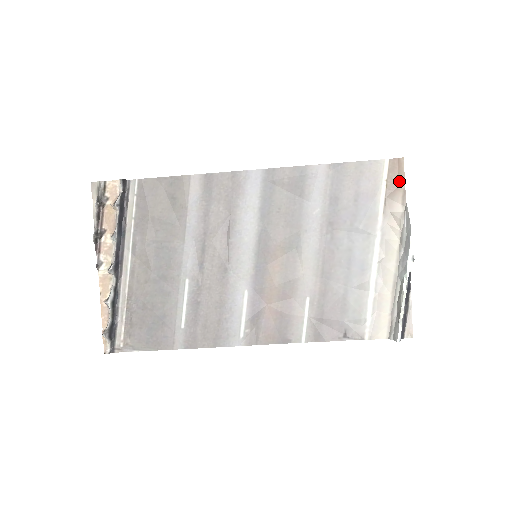
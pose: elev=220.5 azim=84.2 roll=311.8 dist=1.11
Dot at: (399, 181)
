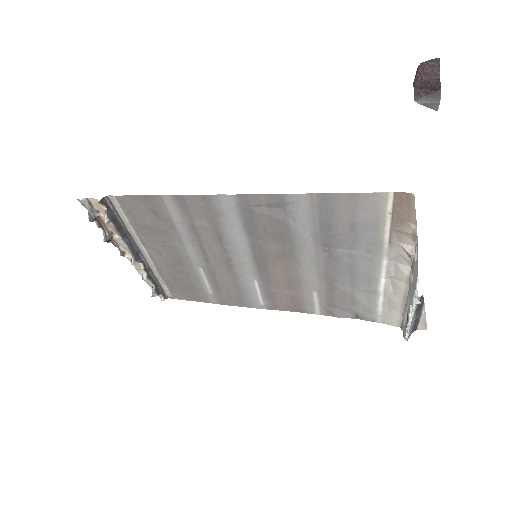
Dot at: (408, 217)
